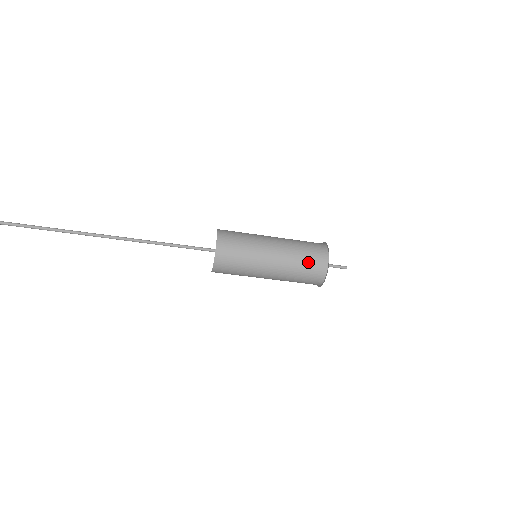
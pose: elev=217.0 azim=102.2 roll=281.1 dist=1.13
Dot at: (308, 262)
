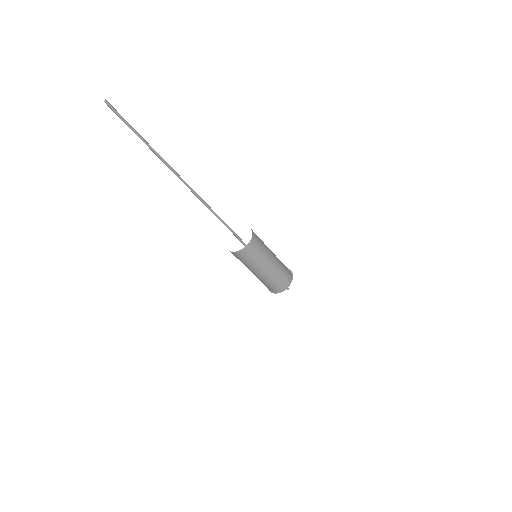
Dot at: (285, 271)
